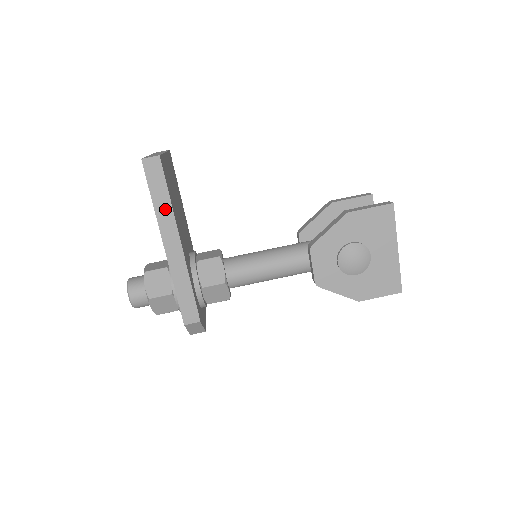
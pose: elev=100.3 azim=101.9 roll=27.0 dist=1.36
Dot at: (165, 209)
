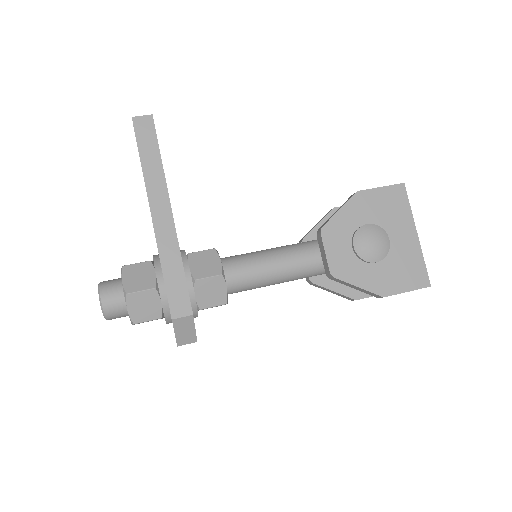
Dot at: (155, 172)
